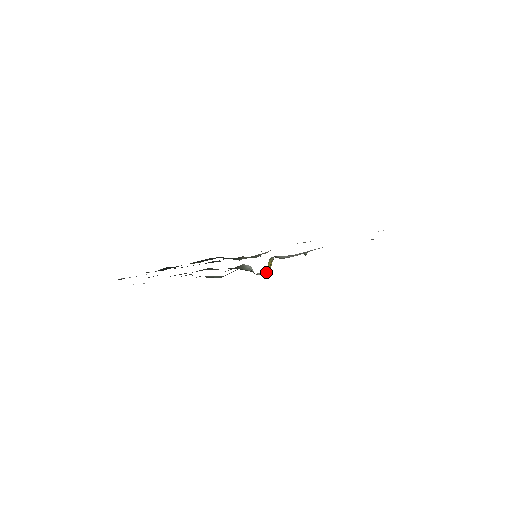
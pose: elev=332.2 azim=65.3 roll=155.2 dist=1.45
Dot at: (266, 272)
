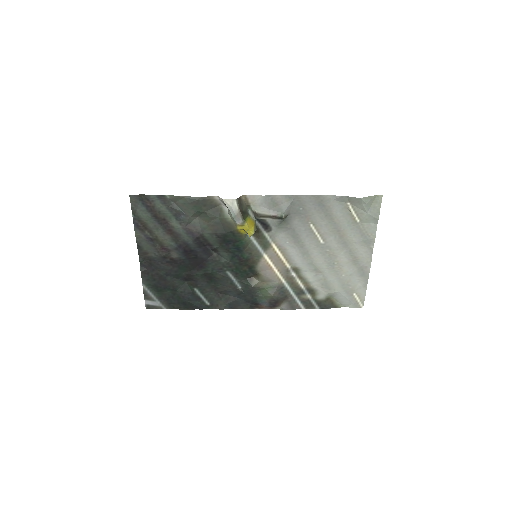
Dot at: (245, 222)
